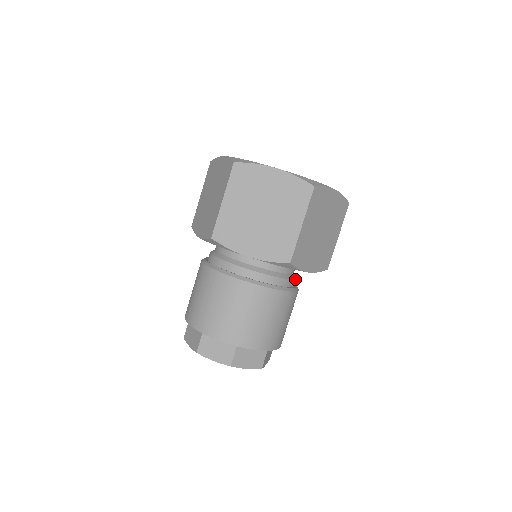
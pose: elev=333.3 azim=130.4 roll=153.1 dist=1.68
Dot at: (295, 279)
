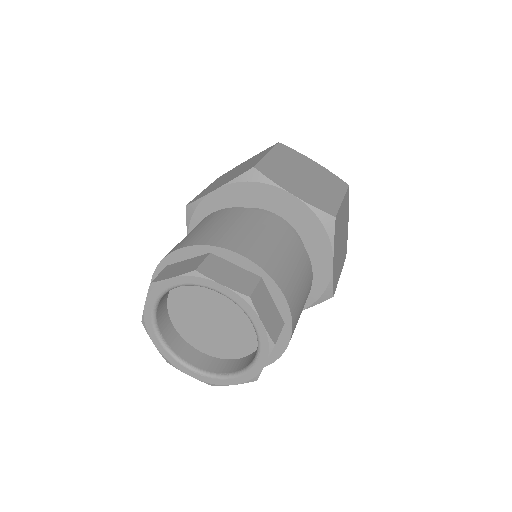
Dot at: occluded
